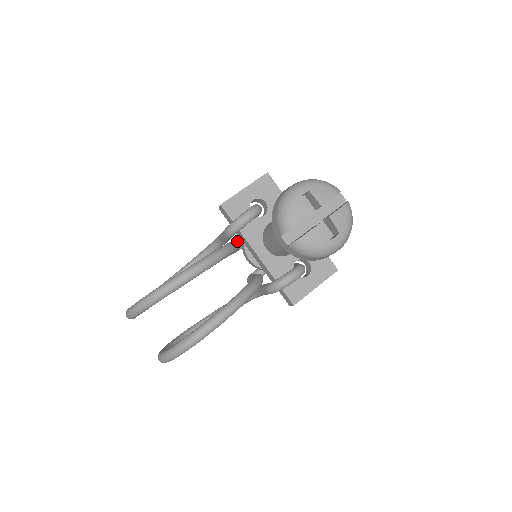
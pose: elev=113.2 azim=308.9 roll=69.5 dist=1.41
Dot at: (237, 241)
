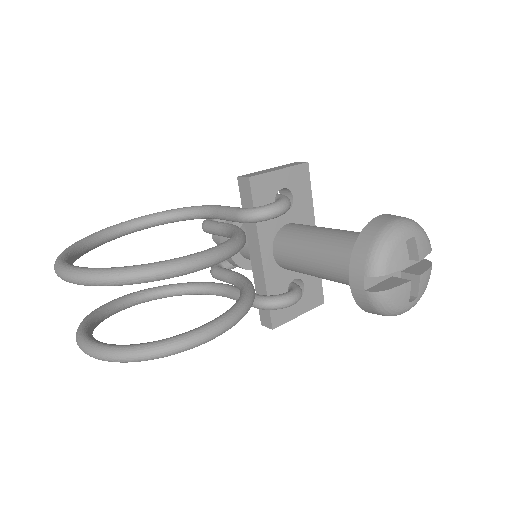
Dot at: occluded
